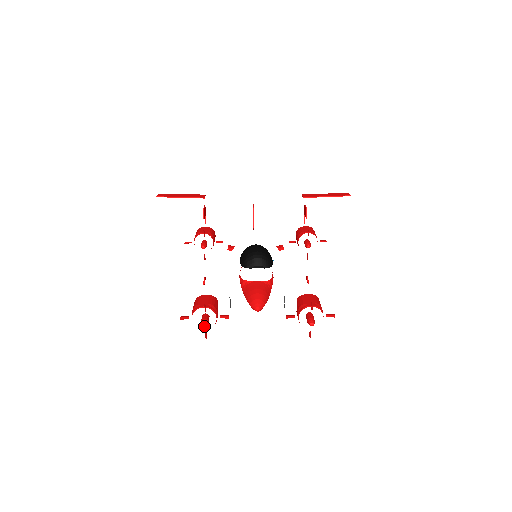
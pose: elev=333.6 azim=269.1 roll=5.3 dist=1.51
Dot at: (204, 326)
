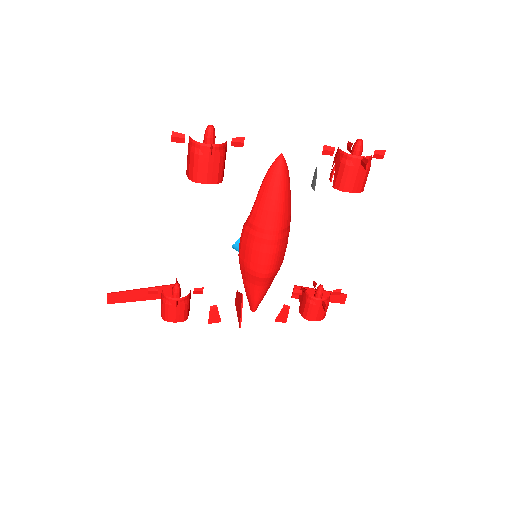
Dot at: (211, 125)
